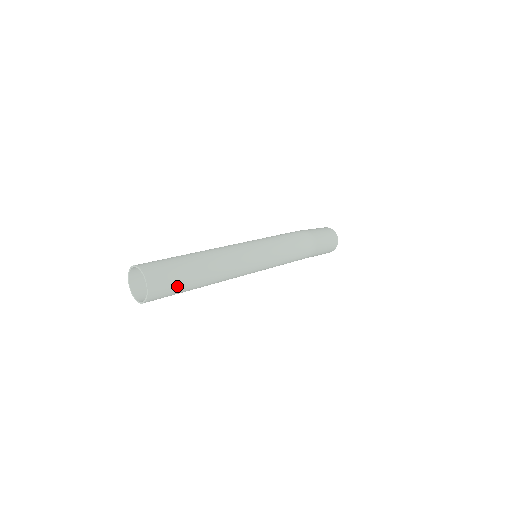
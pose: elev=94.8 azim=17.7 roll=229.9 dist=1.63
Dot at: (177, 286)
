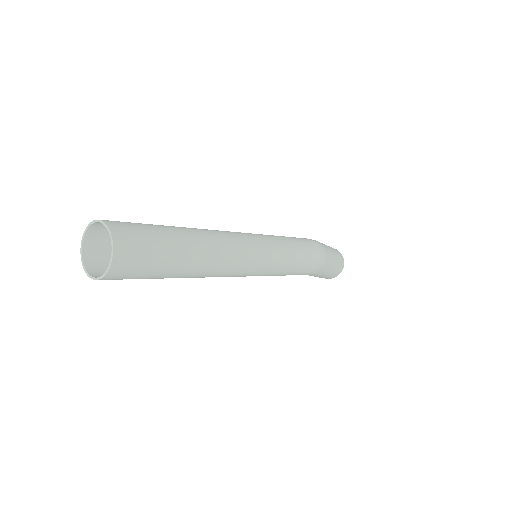
Dot at: (156, 262)
